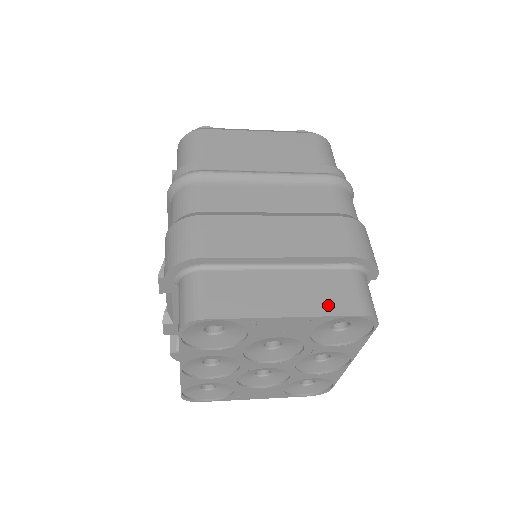
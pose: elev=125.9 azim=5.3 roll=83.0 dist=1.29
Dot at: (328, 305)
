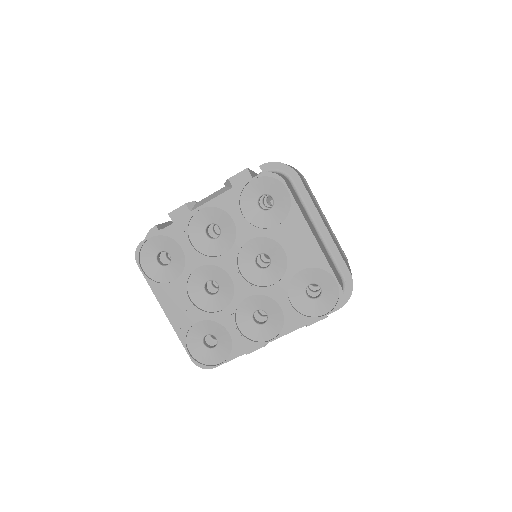
Dot at: (330, 264)
